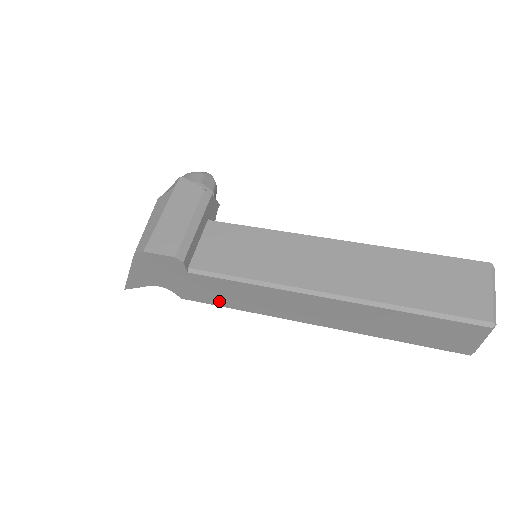
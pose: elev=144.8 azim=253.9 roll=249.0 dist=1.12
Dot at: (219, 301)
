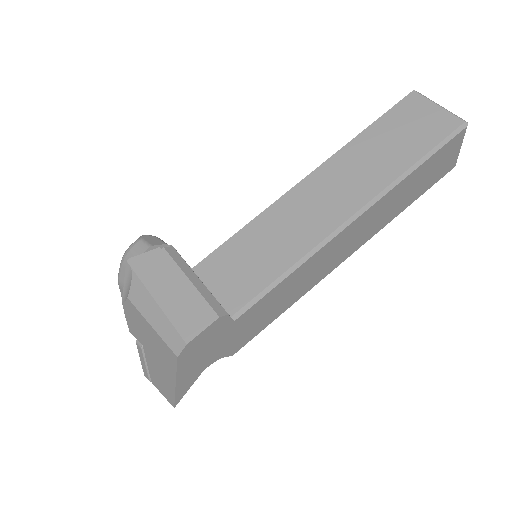
Dot at: (267, 321)
